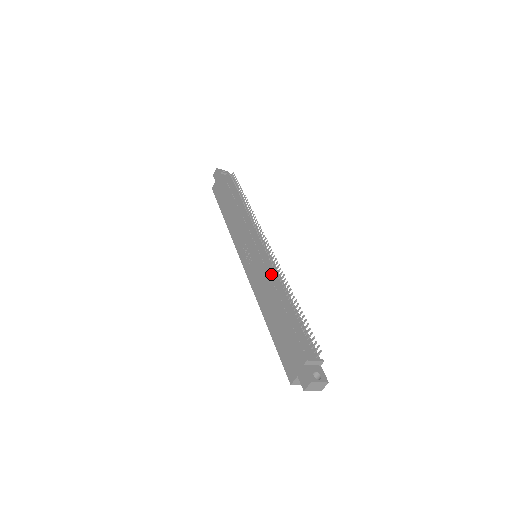
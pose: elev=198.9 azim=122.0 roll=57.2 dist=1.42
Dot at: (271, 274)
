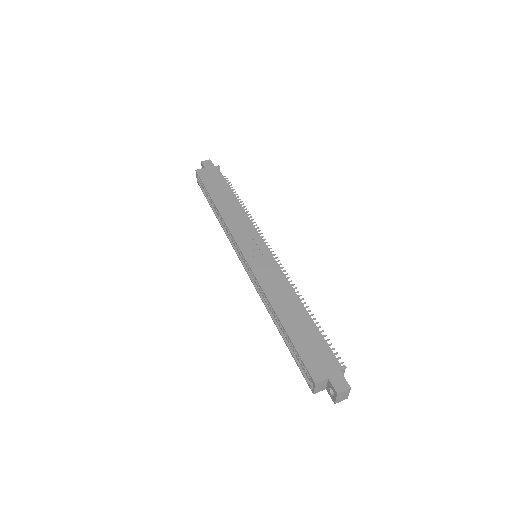
Dot at: occluded
